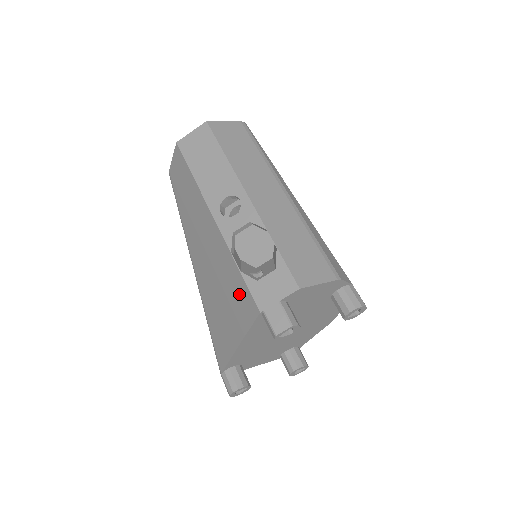
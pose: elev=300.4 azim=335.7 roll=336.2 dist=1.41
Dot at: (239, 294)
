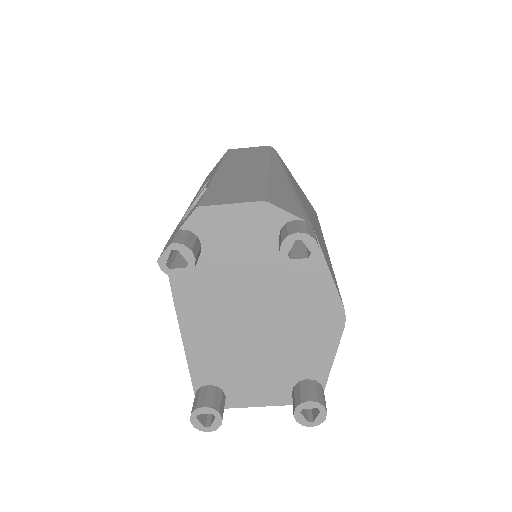
Dot at: occluded
